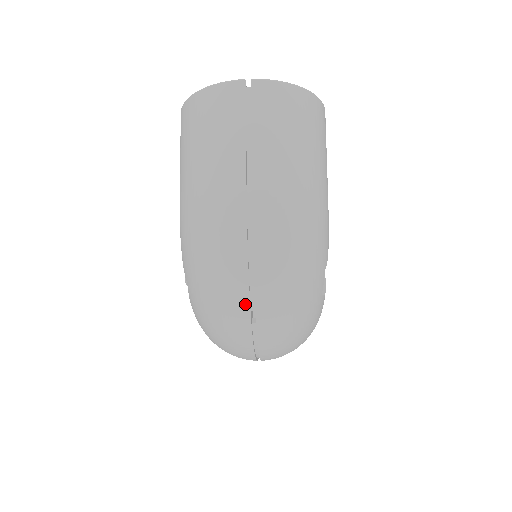
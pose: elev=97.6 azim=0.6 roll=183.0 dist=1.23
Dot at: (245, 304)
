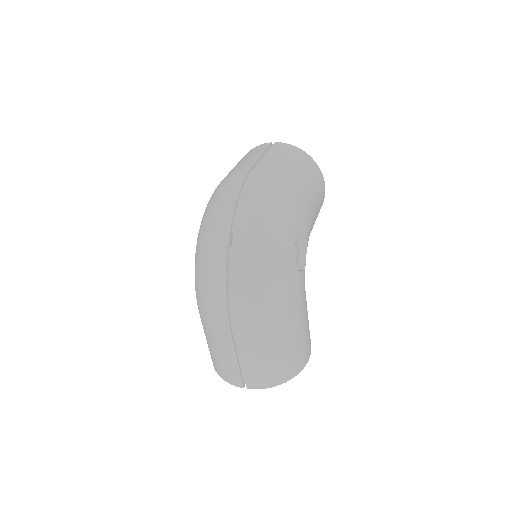
Dot at: (228, 224)
